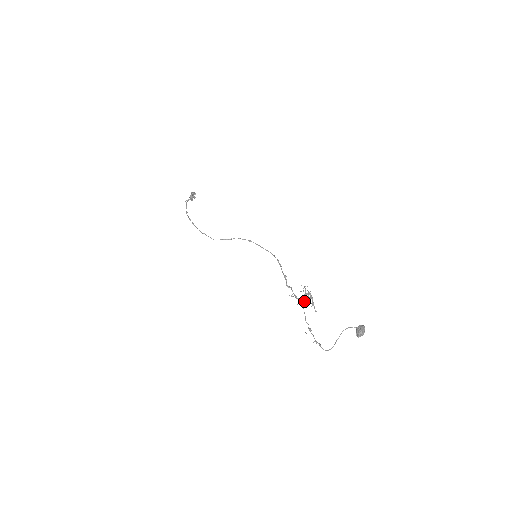
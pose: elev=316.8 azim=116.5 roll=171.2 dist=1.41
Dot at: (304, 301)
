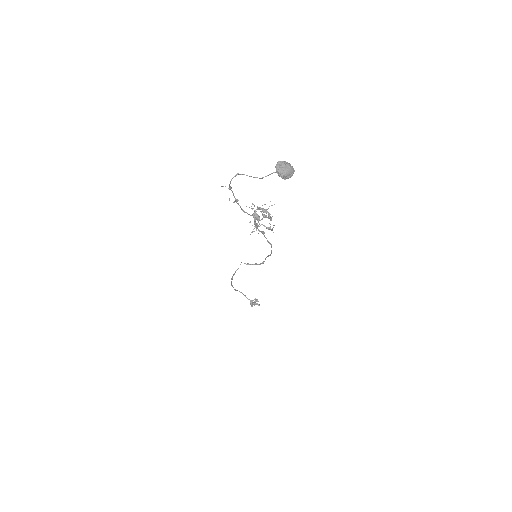
Dot at: (257, 208)
